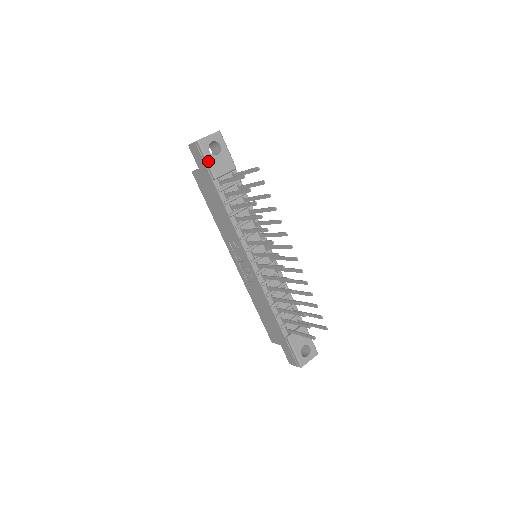
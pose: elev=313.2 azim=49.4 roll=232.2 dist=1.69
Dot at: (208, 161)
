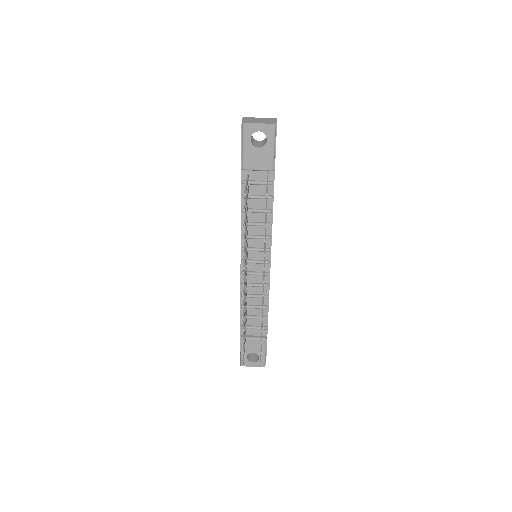
Dot at: (244, 149)
